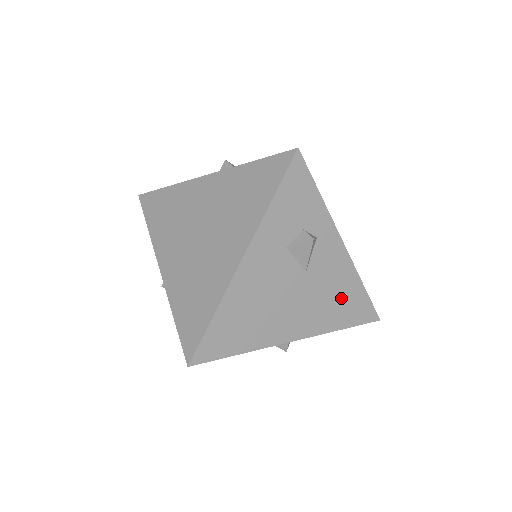
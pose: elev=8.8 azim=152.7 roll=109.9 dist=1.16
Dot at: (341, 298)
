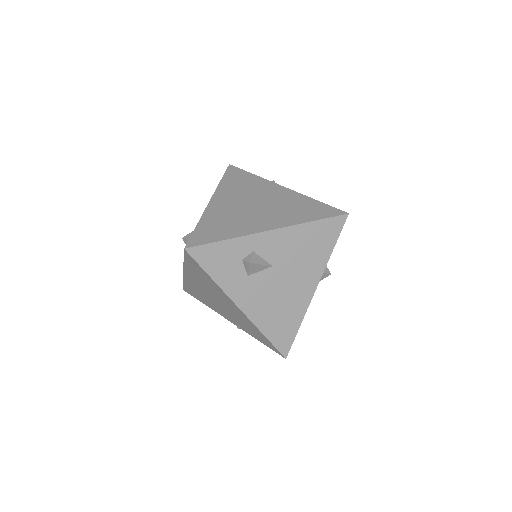
Dot at: (309, 243)
